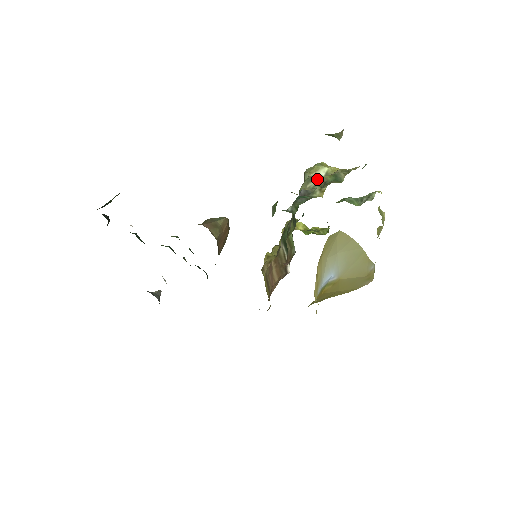
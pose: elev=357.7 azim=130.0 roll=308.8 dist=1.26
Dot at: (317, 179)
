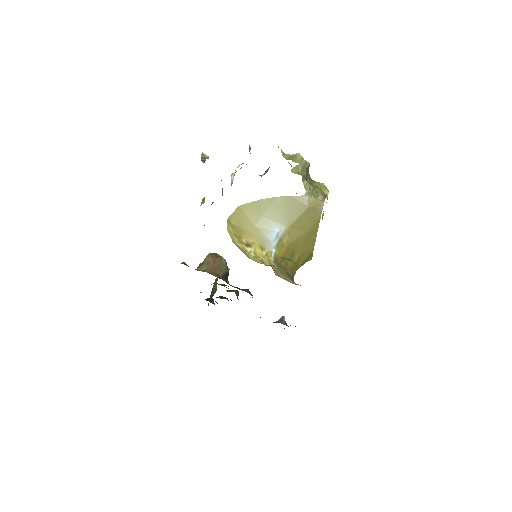
Dot at: (222, 188)
